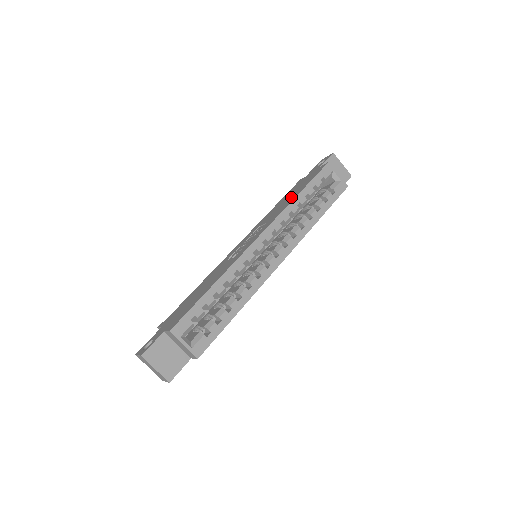
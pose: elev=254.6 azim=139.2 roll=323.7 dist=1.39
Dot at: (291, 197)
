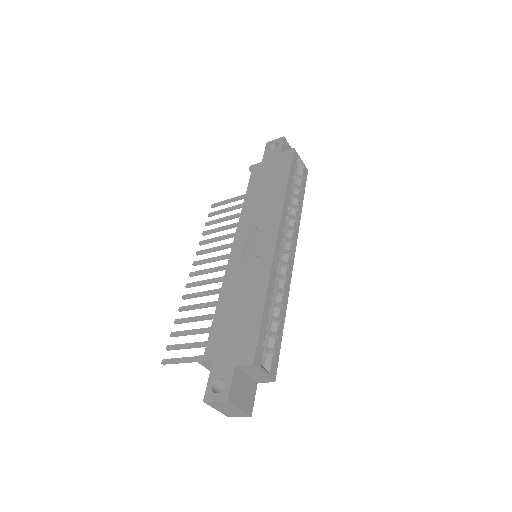
Dot at: (274, 189)
